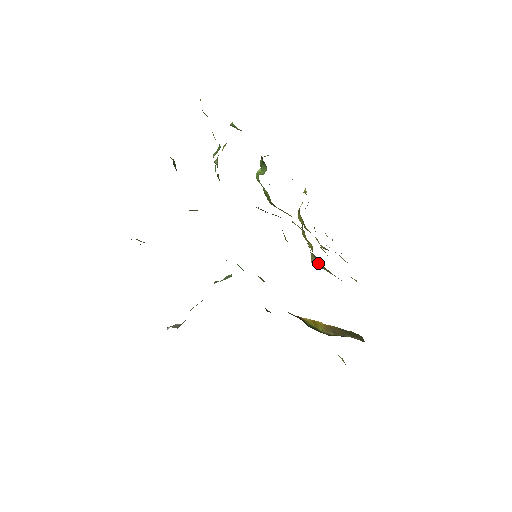
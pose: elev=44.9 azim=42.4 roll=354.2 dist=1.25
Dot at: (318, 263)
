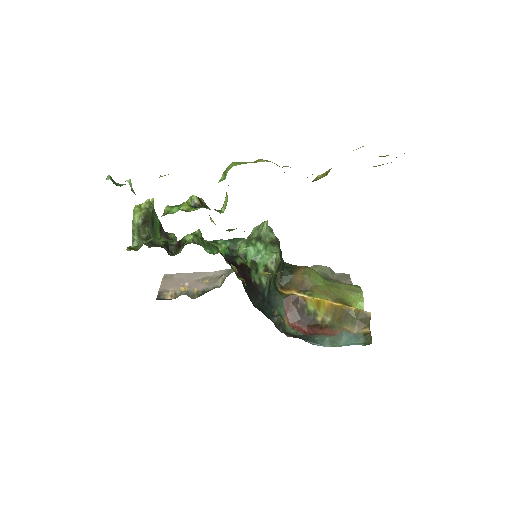
Dot at: occluded
